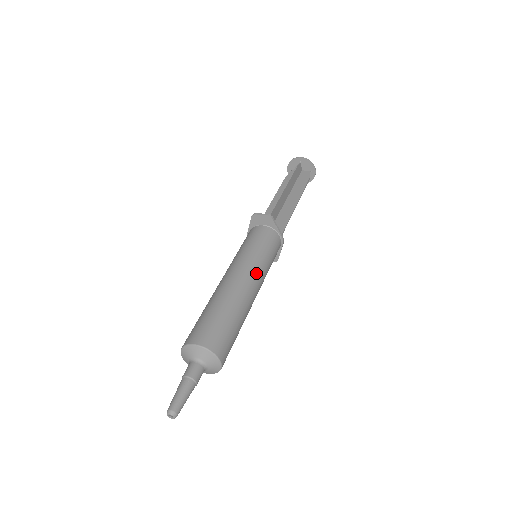
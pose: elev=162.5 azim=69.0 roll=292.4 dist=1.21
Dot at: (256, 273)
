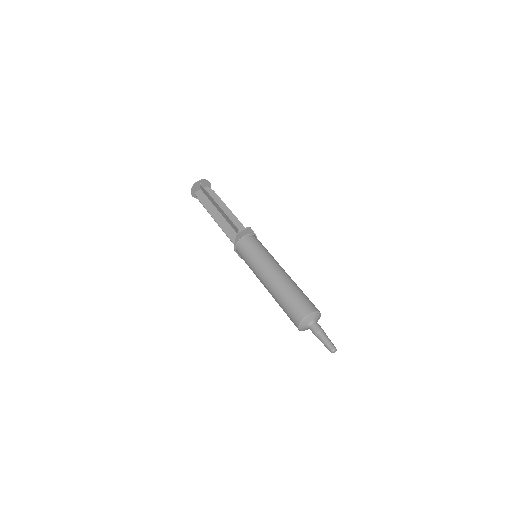
Dot at: (278, 263)
